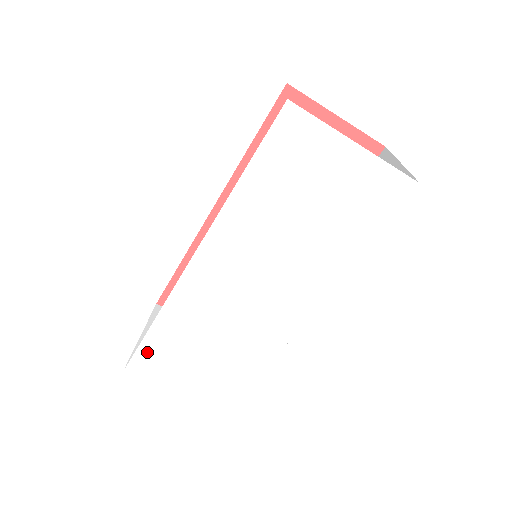
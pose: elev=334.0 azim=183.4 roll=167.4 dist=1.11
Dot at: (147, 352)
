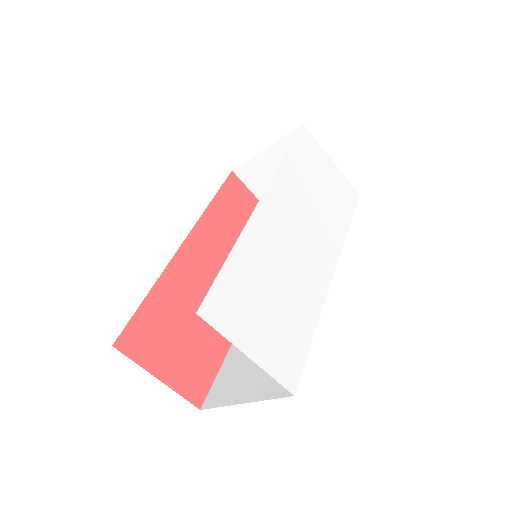
Dot at: (224, 286)
